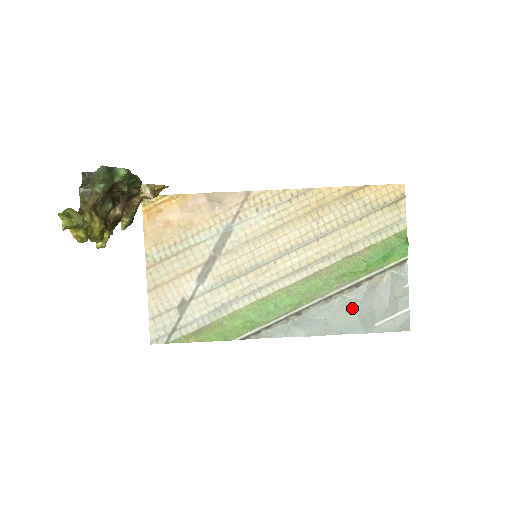
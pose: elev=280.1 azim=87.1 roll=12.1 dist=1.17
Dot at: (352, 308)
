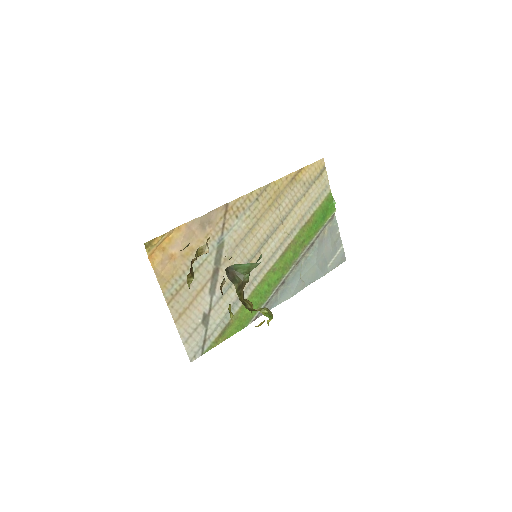
Dot at: (313, 262)
